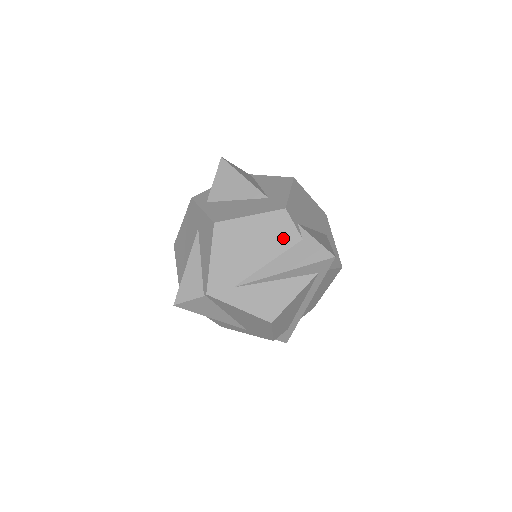
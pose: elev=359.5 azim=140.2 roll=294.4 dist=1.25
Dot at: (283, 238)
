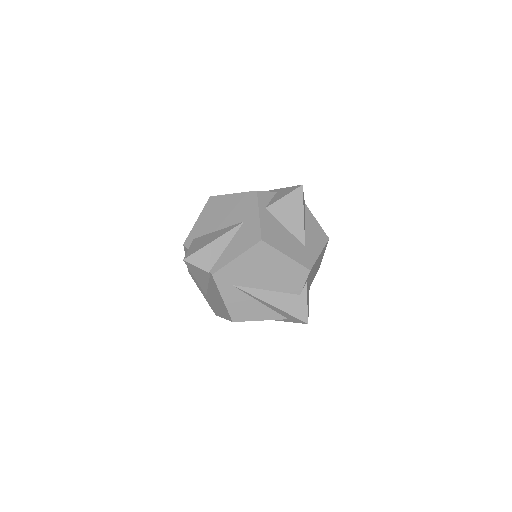
Dot at: (291, 284)
